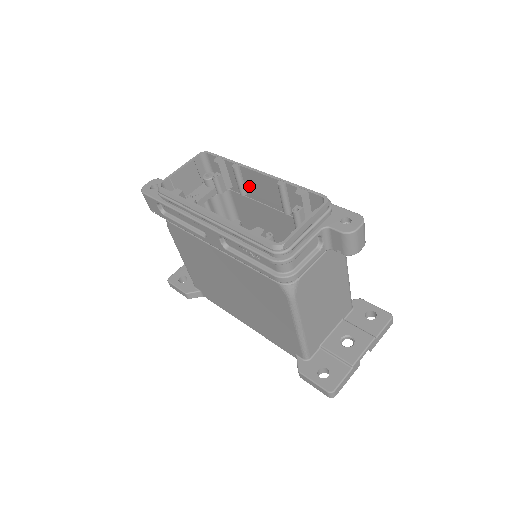
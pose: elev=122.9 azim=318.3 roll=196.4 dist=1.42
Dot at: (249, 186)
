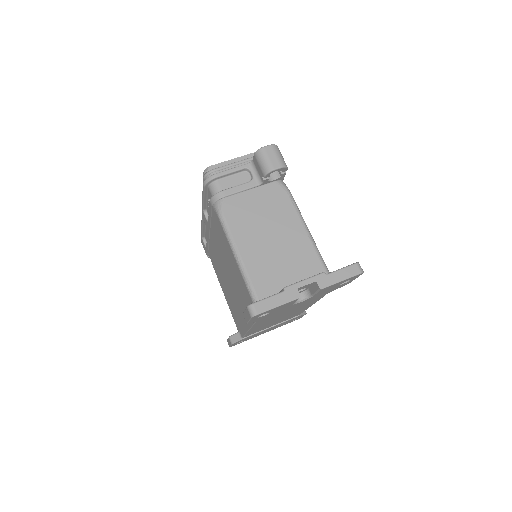
Dot at: occluded
